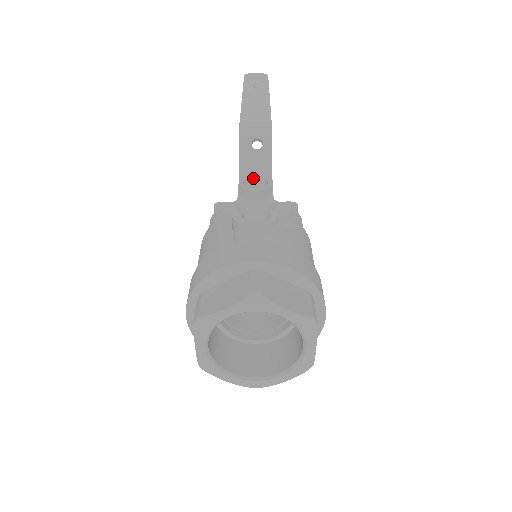
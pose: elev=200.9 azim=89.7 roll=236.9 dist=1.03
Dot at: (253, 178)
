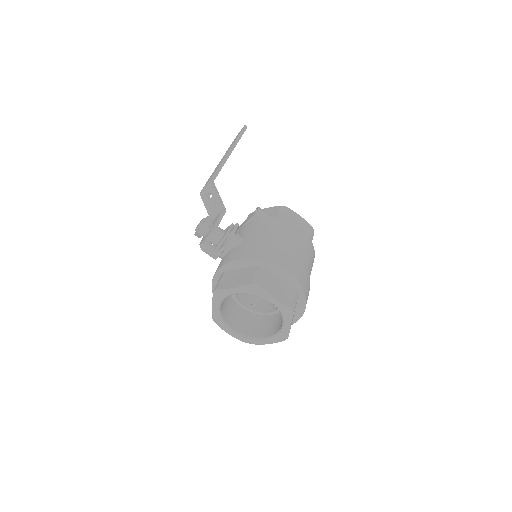
Dot at: occluded
